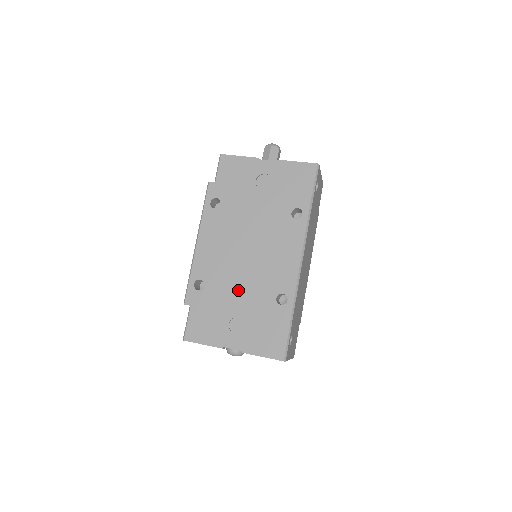
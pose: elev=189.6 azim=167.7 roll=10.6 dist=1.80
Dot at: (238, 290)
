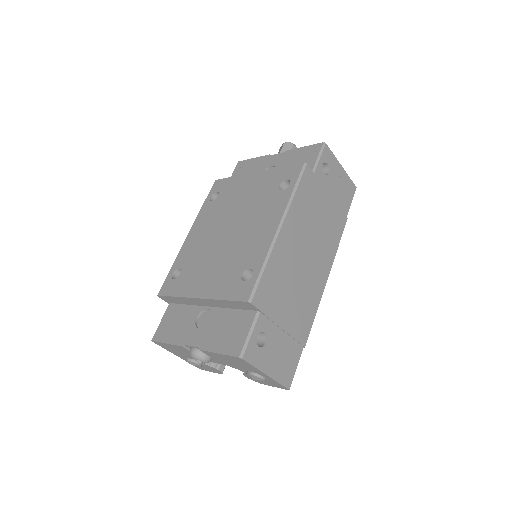
Dot at: (208, 272)
